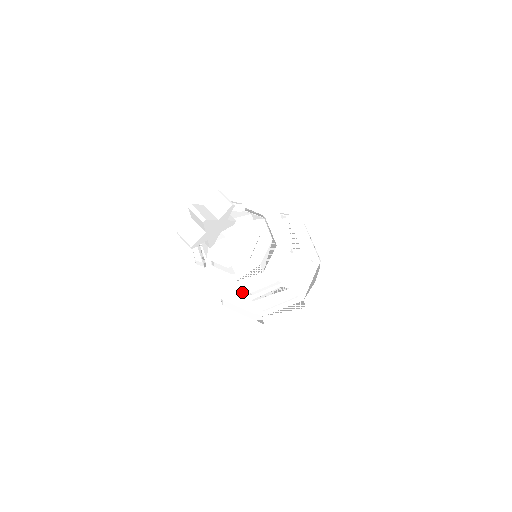
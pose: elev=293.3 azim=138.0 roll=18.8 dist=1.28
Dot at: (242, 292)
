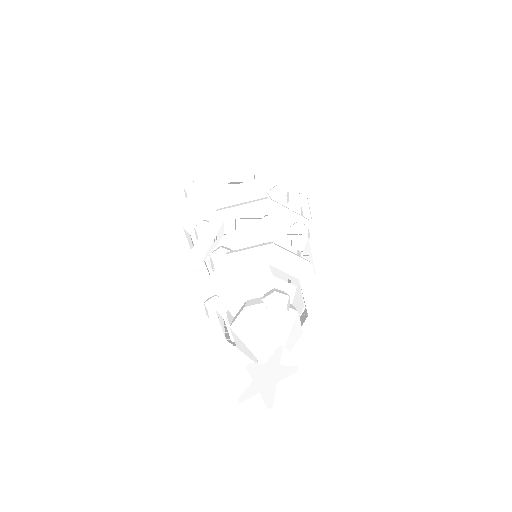
Dot at: occluded
